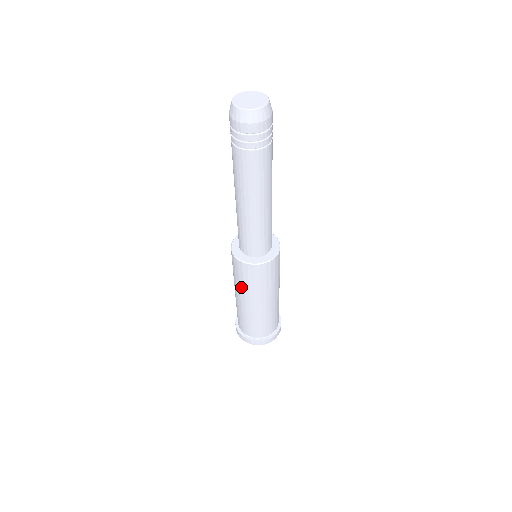
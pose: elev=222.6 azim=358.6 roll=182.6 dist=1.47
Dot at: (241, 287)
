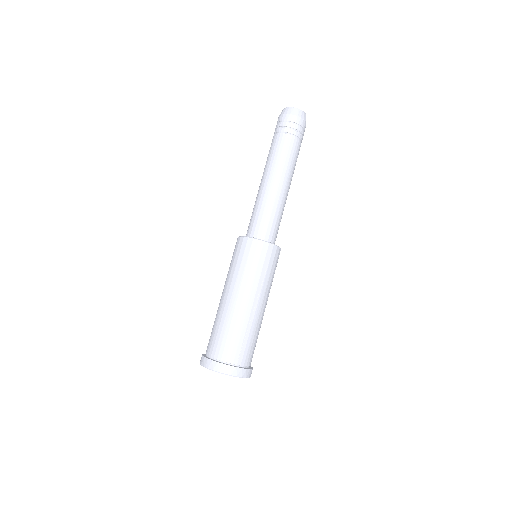
Dot at: (250, 278)
